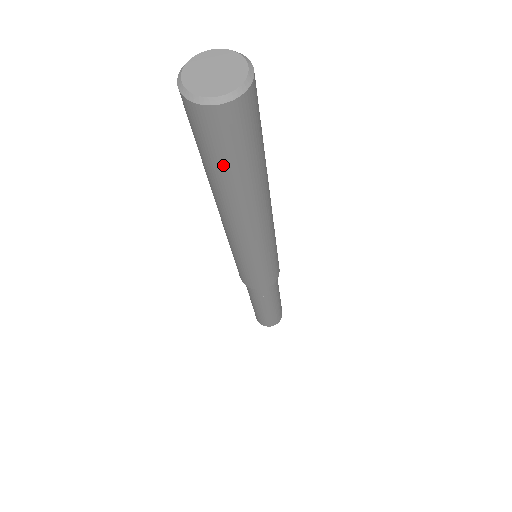
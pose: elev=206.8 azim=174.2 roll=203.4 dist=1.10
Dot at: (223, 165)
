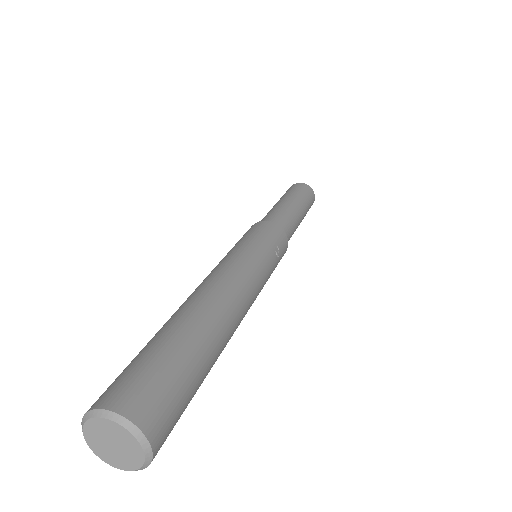
Dot at: occluded
